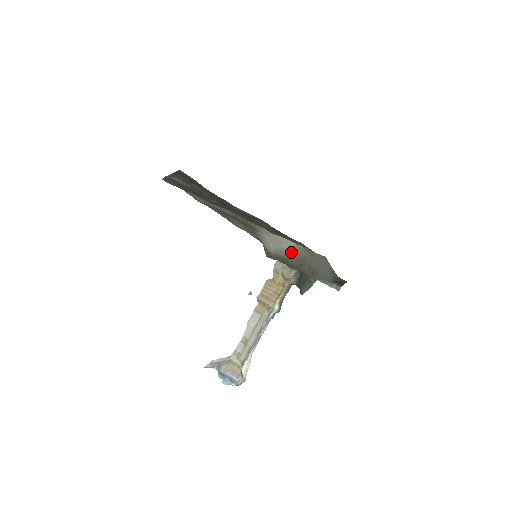
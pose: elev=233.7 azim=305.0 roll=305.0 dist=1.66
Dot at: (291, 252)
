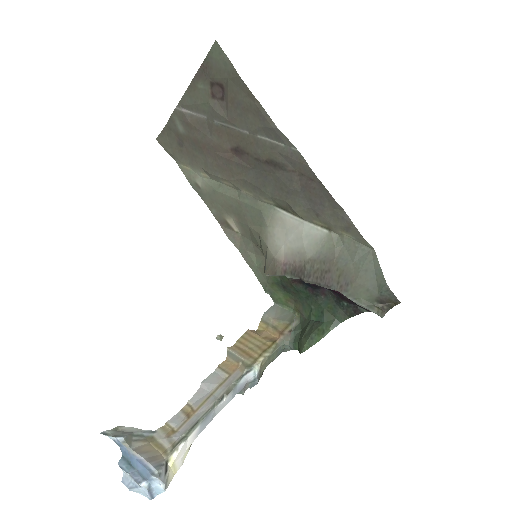
Dot at: (316, 248)
